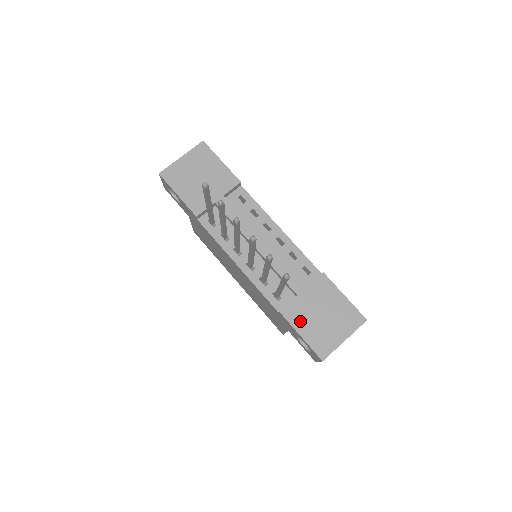
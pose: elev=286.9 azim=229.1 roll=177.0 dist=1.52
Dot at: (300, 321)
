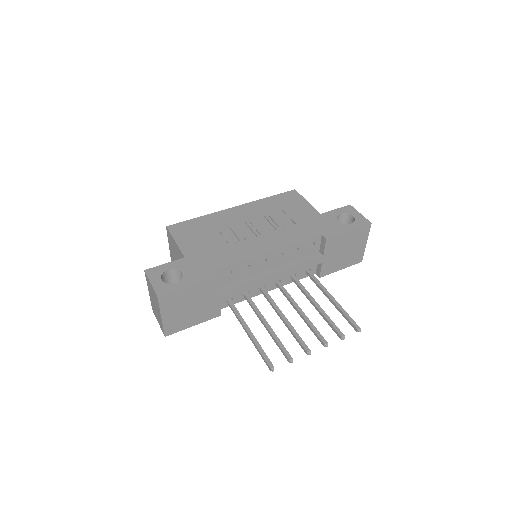
Dot at: (335, 267)
